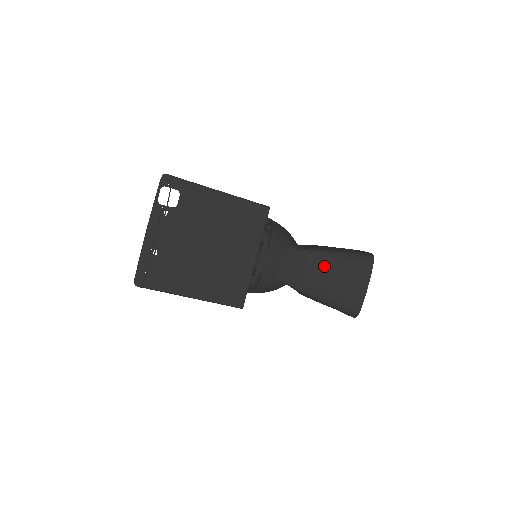
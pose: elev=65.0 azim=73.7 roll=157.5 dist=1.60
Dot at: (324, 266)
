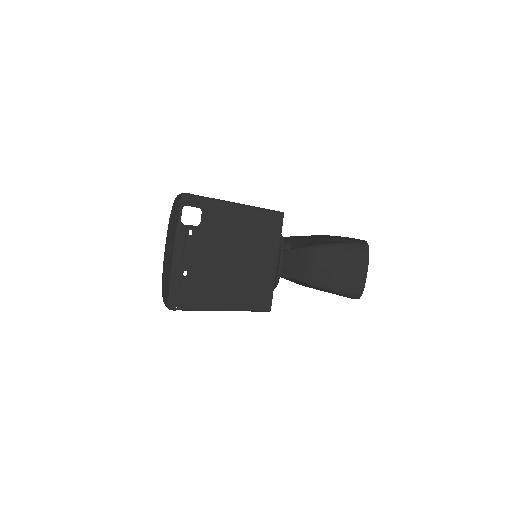
Dot at: (330, 259)
